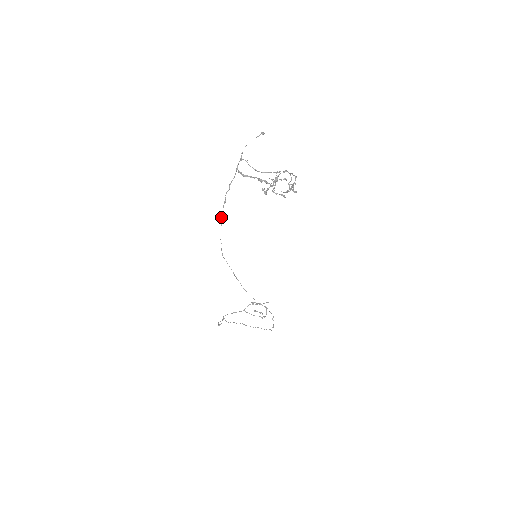
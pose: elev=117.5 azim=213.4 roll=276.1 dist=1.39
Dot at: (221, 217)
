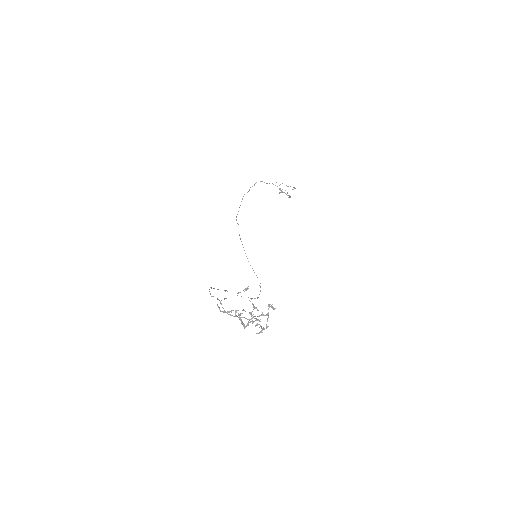
Dot at: (209, 289)
